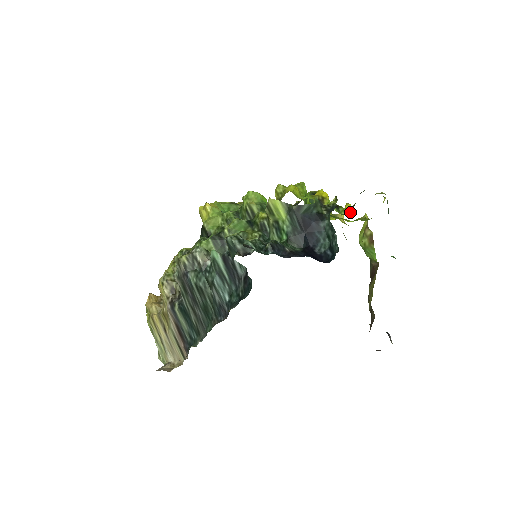
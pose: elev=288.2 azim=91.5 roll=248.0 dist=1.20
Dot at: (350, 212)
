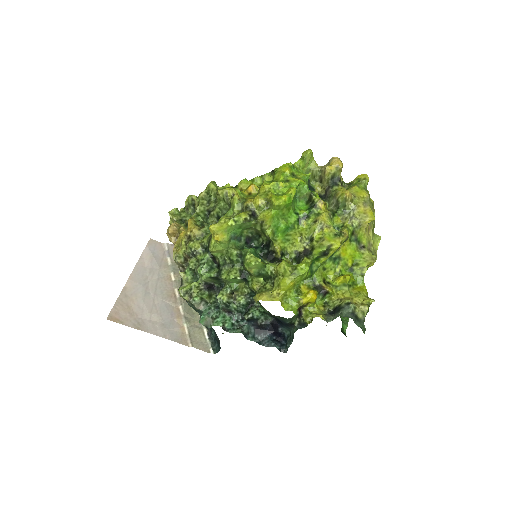
Dot at: (343, 284)
